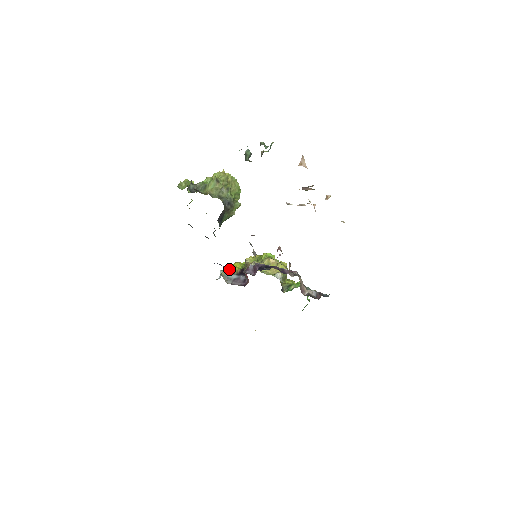
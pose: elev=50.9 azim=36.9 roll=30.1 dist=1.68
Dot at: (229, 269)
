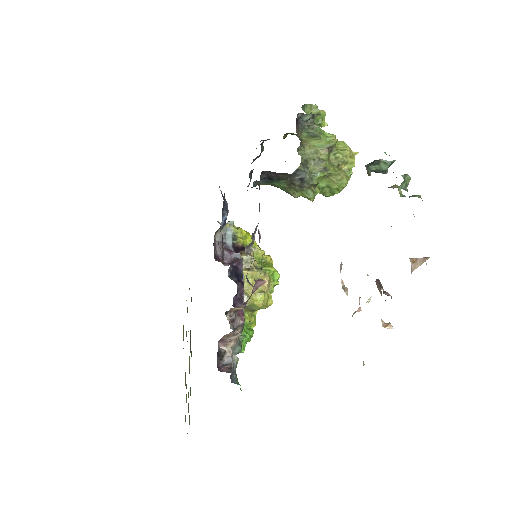
Dot at: (238, 231)
